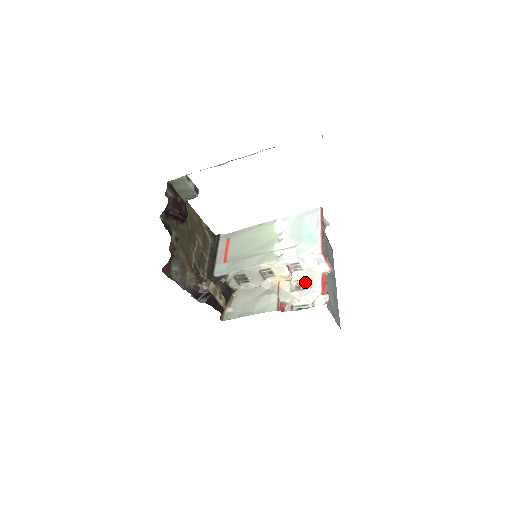
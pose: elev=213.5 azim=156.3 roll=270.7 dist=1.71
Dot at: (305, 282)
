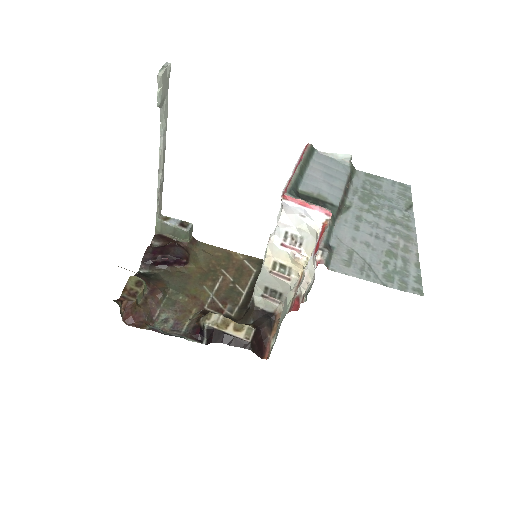
Dot at: occluded
